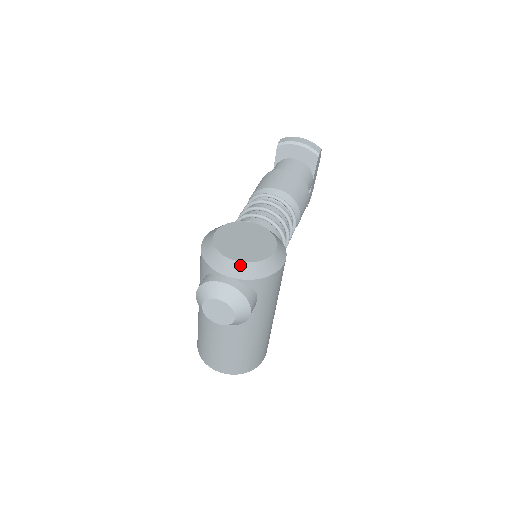
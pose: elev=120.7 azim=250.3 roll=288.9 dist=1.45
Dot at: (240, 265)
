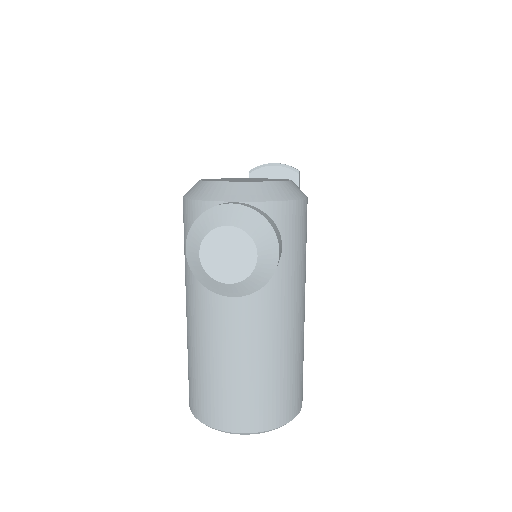
Dot at: (248, 185)
